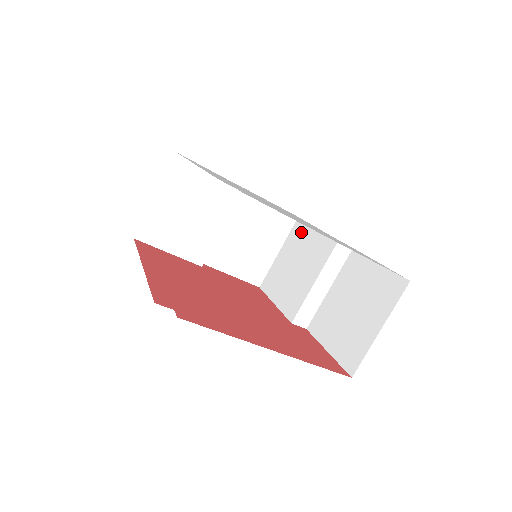
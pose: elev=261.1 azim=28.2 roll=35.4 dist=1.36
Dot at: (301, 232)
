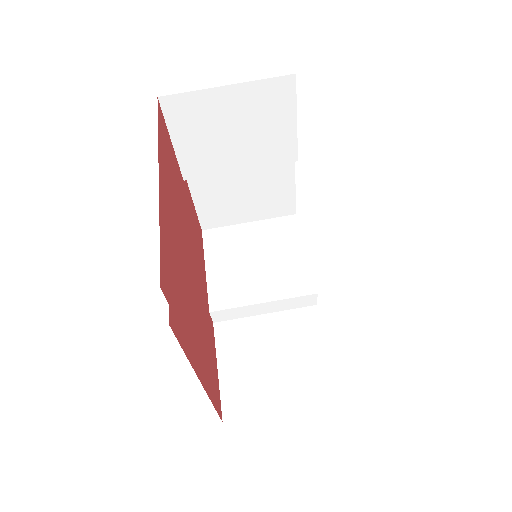
Dot at: (288, 234)
